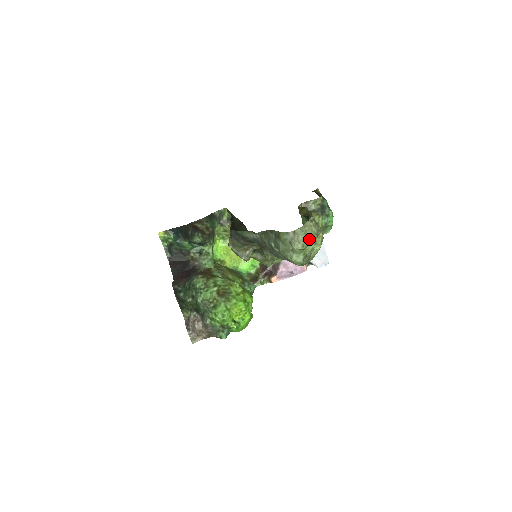
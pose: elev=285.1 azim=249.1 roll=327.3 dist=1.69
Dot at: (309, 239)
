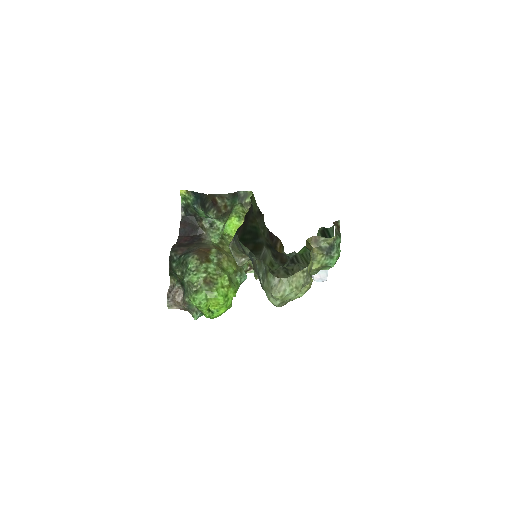
Dot at: (291, 291)
